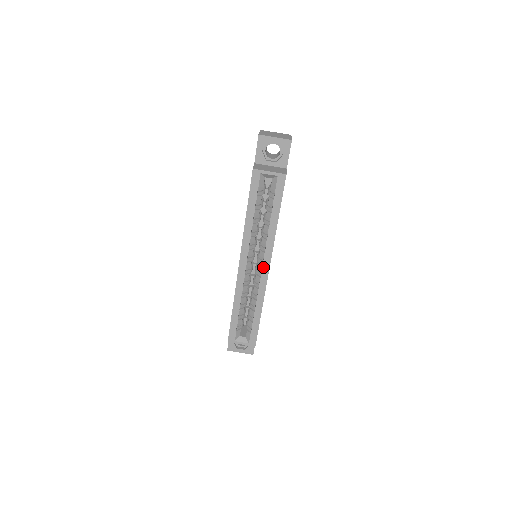
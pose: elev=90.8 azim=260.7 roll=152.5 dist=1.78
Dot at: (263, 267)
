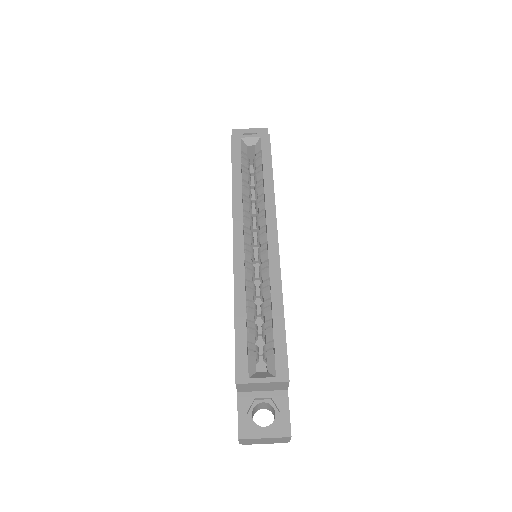
Dot at: (268, 237)
